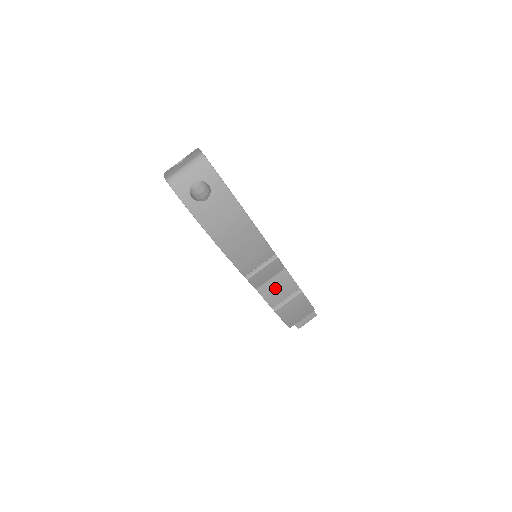
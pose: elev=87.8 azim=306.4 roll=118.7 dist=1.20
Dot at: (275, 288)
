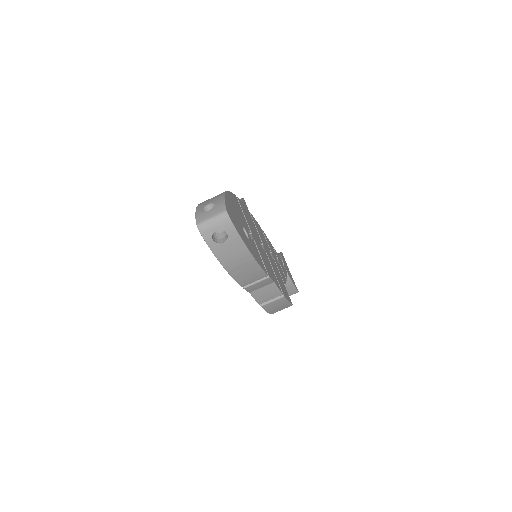
Dot at: (264, 293)
